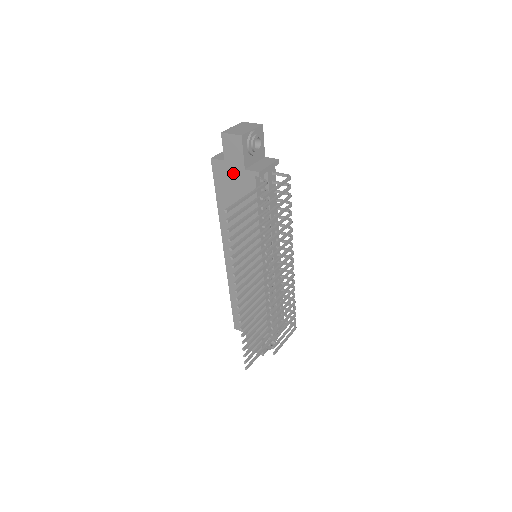
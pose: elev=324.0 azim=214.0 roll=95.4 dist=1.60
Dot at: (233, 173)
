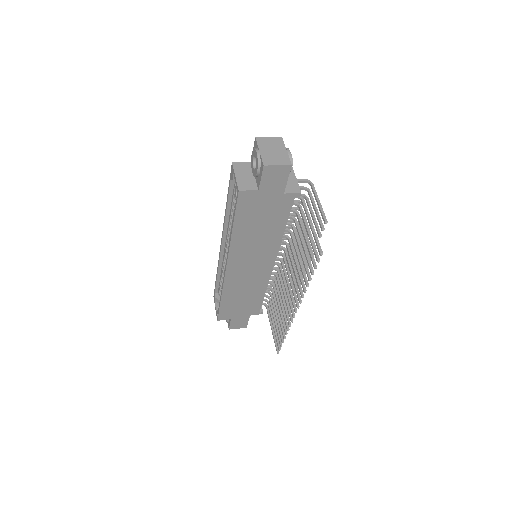
Dot at: (266, 199)
